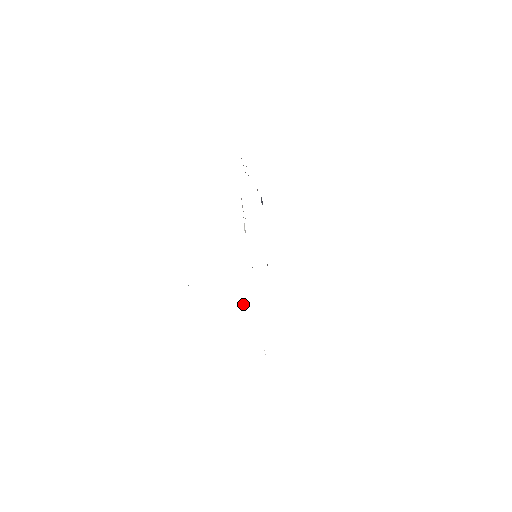
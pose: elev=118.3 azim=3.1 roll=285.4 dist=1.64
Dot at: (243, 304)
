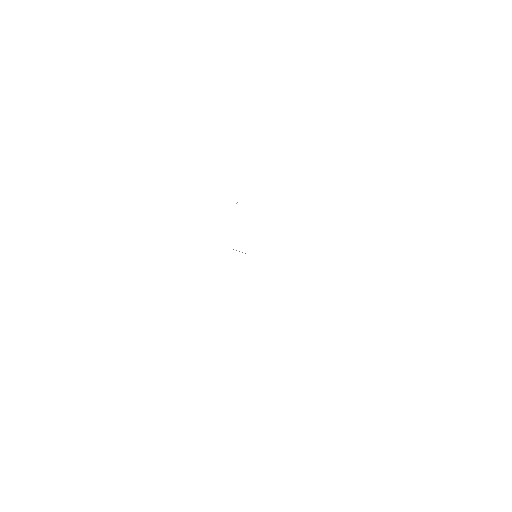
Dot at: occluded
